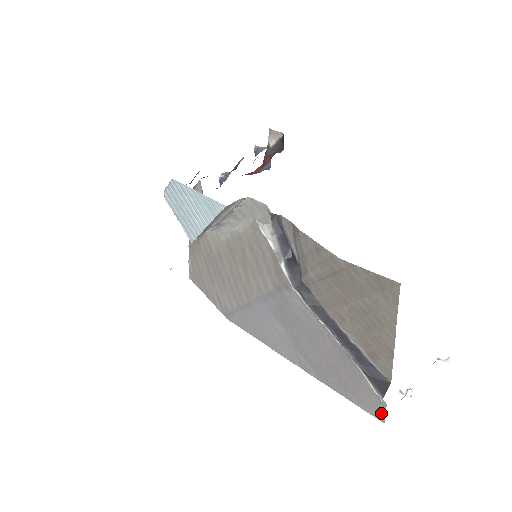
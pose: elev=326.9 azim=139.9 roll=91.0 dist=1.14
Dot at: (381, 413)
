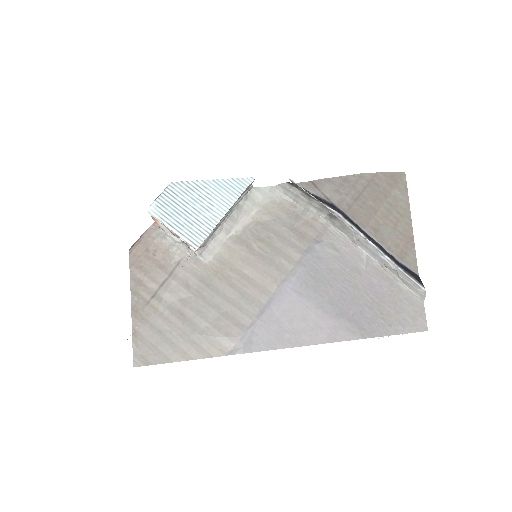
Dot at: (423, 320)
